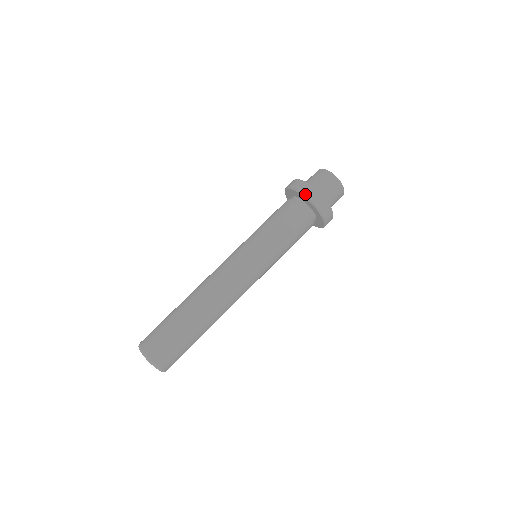
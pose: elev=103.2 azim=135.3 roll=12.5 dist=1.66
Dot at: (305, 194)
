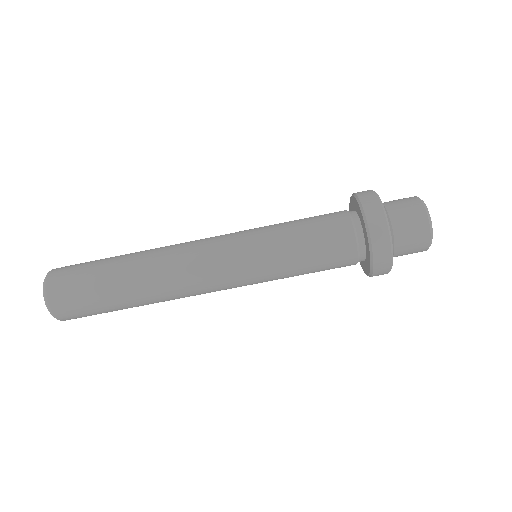
Dot at: (374, 272)
